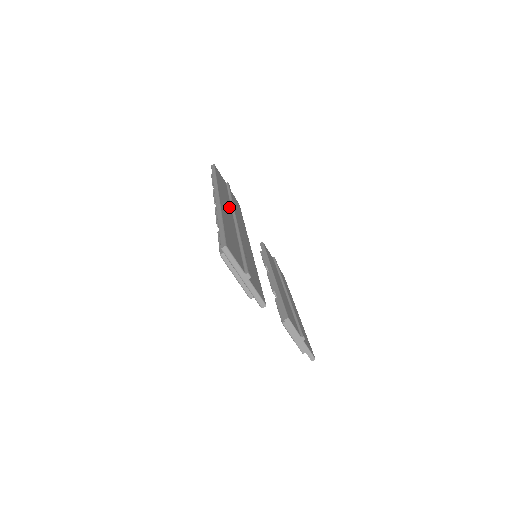
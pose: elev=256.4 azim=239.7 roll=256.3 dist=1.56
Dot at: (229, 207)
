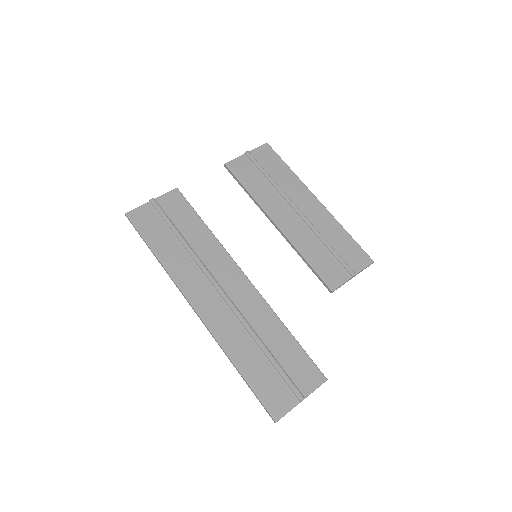
Dot at: (204, 284)
